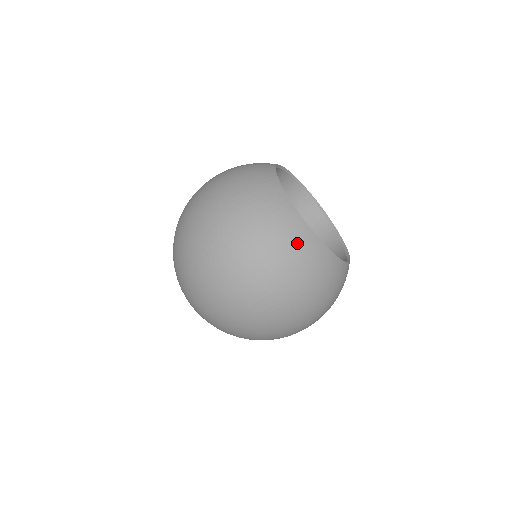
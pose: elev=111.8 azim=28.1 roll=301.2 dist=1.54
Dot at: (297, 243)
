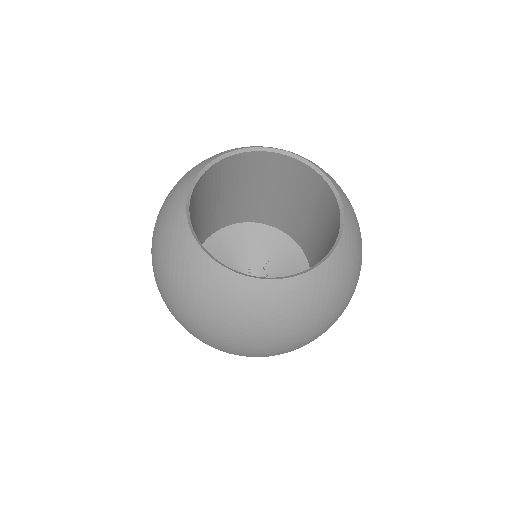
Dot at: (311, 297)
